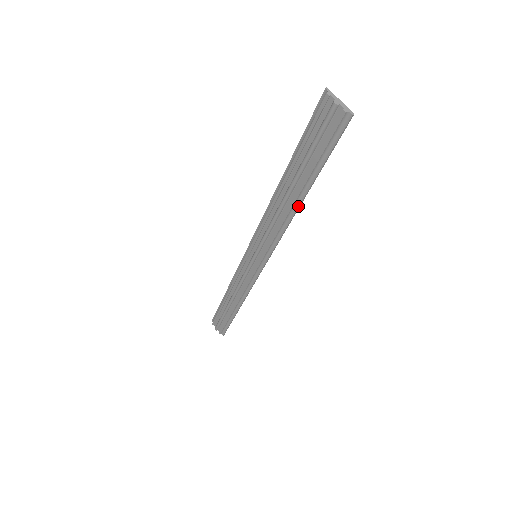
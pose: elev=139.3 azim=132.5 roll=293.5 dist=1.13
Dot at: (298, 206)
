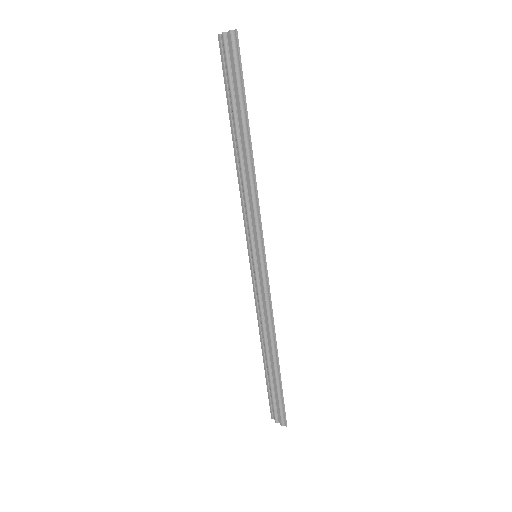
Dot at: (250, 153)
